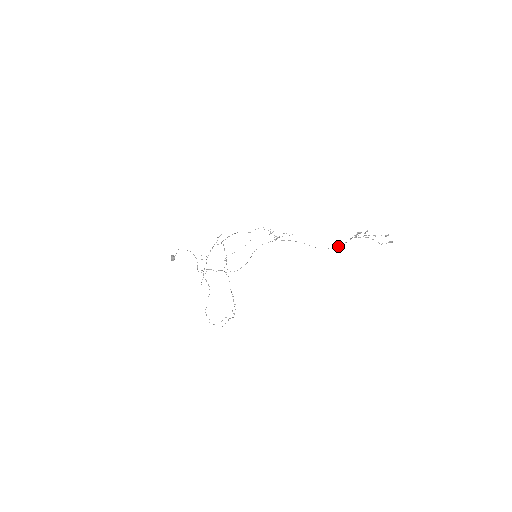
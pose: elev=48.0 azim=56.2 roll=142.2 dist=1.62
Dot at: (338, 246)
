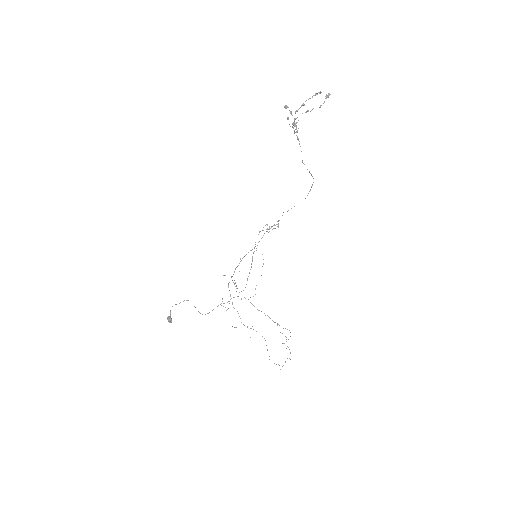
Dot at: (304, 164)
